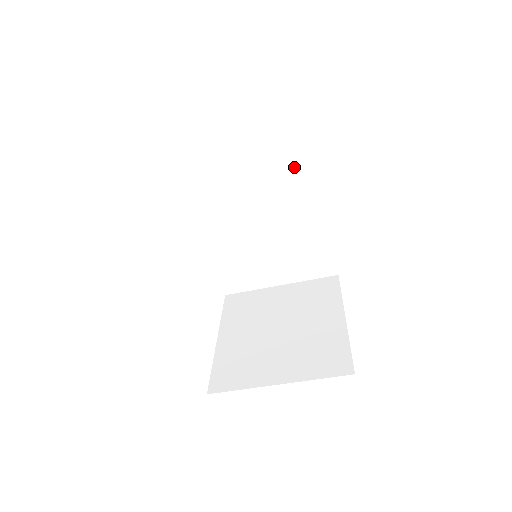
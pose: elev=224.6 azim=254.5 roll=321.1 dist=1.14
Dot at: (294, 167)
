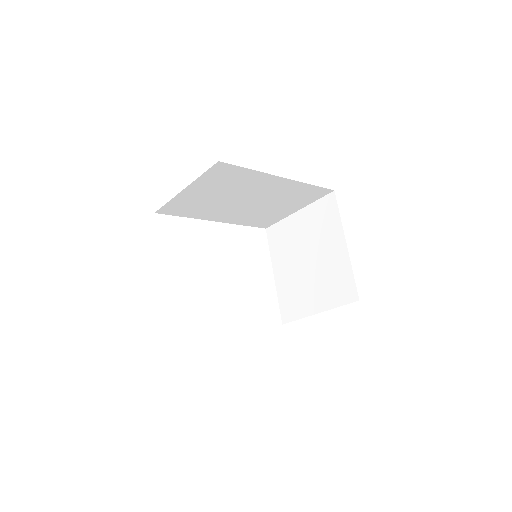
Dot at: (241, 178)
